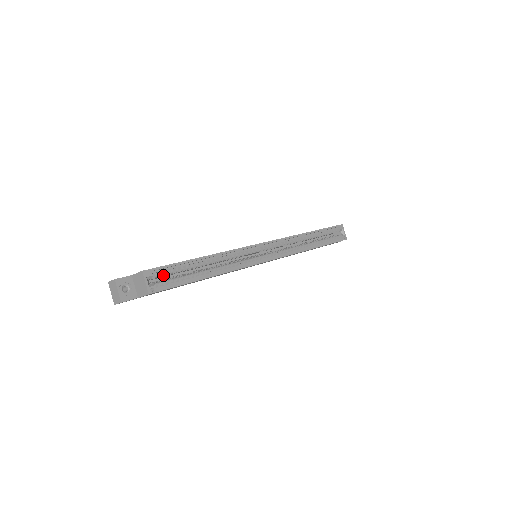
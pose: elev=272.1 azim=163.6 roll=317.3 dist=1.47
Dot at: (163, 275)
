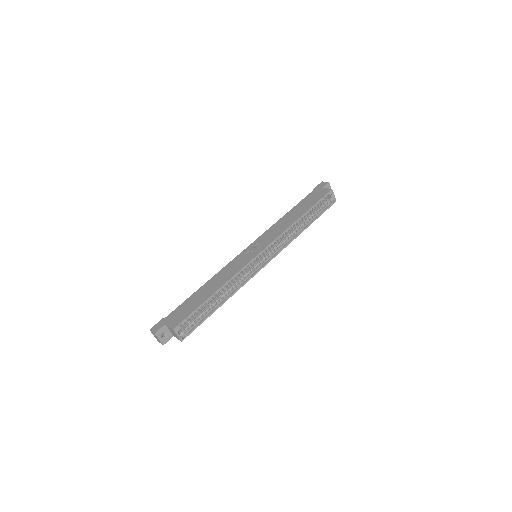
Dot at: occluded
